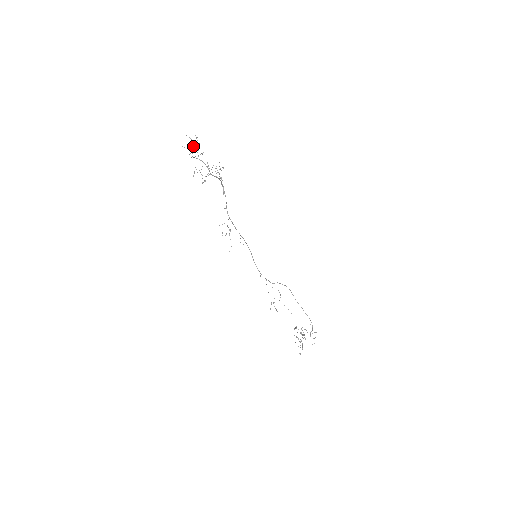
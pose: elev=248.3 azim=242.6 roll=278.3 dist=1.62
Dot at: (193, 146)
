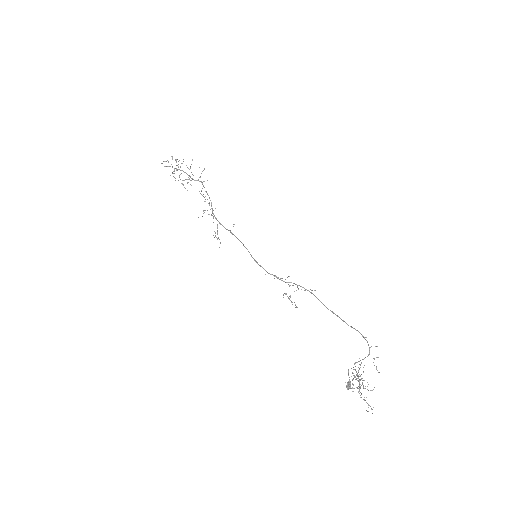
Dot at: (172, 157)
